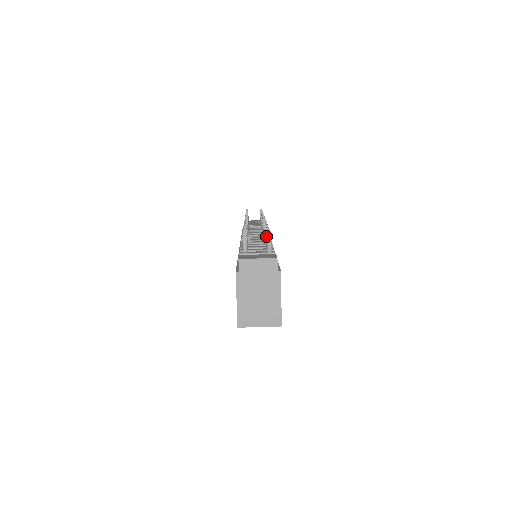
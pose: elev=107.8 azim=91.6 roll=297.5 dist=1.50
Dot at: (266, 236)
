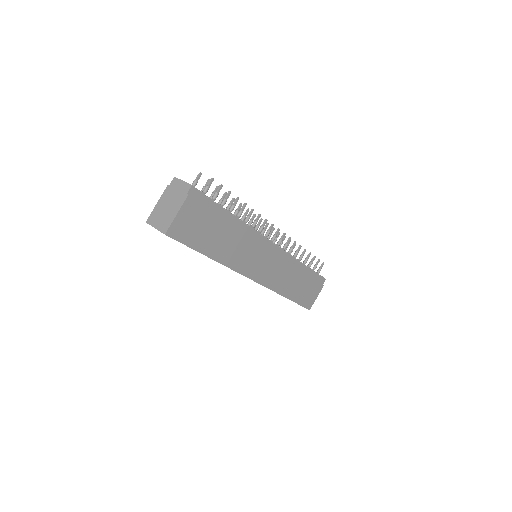
Dot at: (225, 197)
